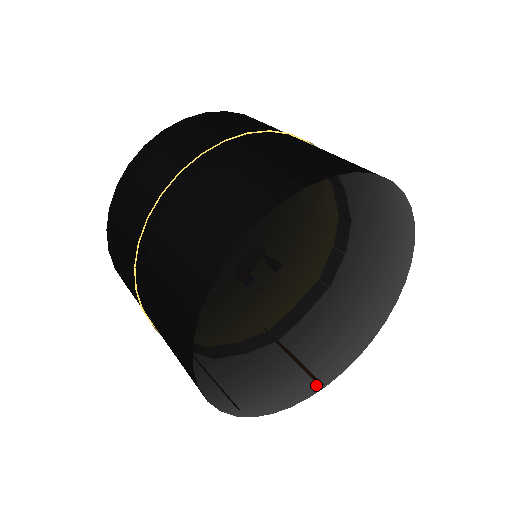
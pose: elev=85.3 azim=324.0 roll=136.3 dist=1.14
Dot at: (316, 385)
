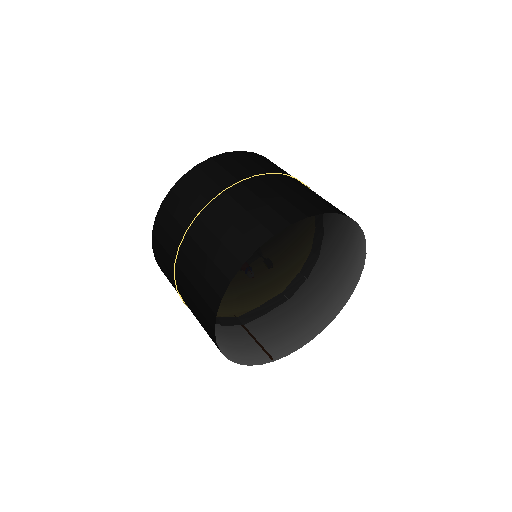
Dot at: (270, 356)
